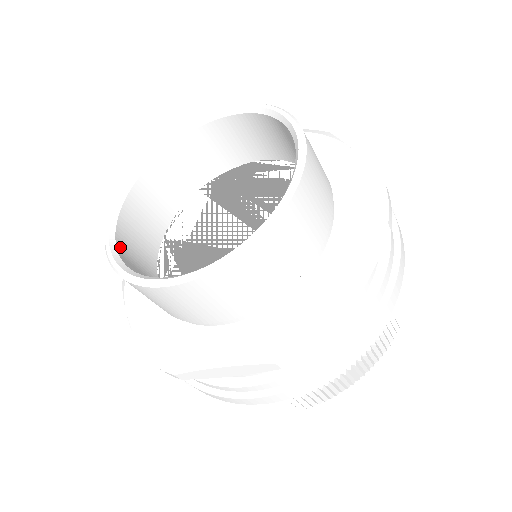
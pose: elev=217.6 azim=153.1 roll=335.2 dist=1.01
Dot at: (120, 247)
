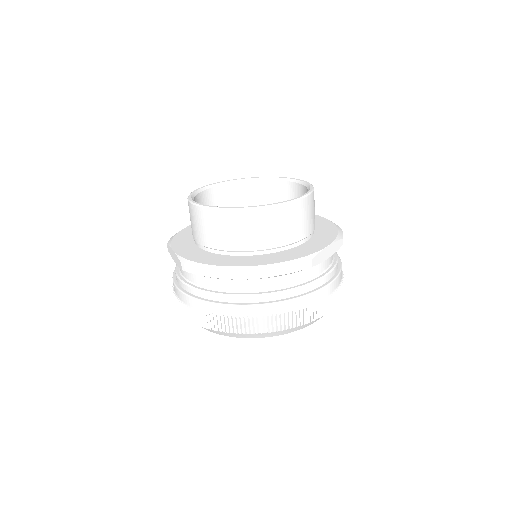
Dot at: occluded
